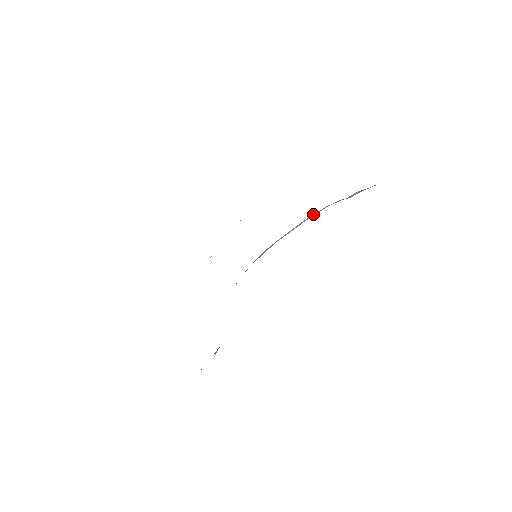
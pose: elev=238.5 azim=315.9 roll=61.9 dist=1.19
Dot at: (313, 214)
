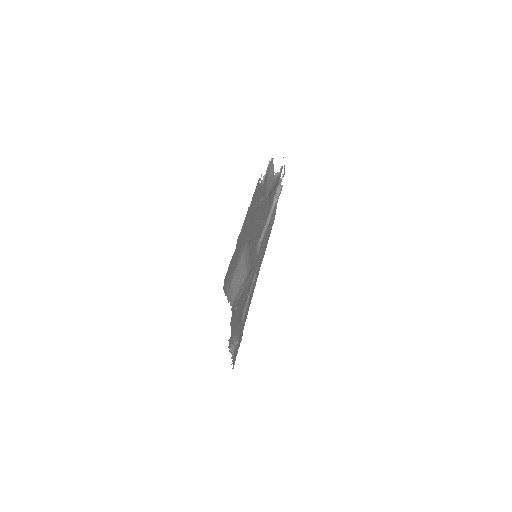
Dot at: (268, 219)
